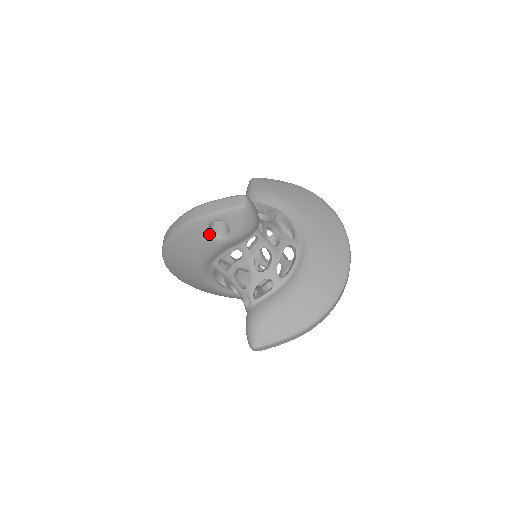
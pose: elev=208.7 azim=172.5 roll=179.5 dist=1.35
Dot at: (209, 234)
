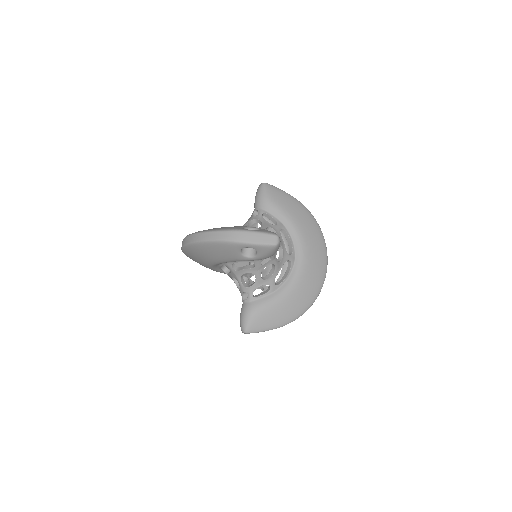
Dot at: (239, 253)
